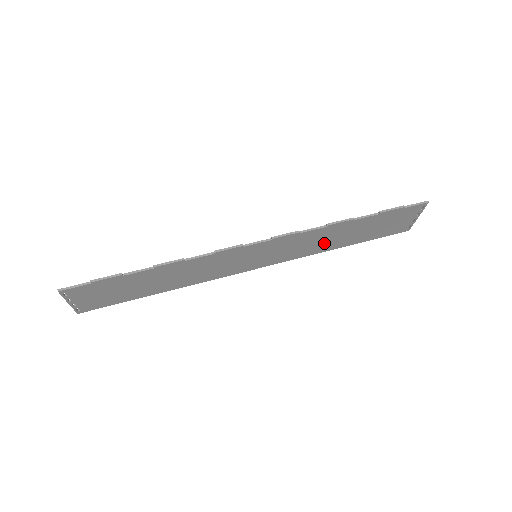
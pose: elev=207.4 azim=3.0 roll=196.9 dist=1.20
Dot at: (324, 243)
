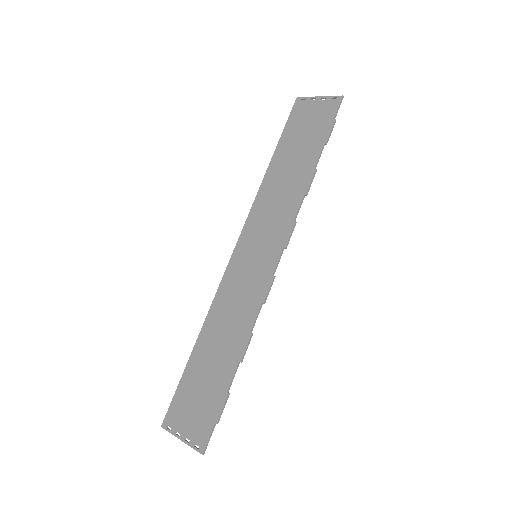
Dot at: (277, 188)
